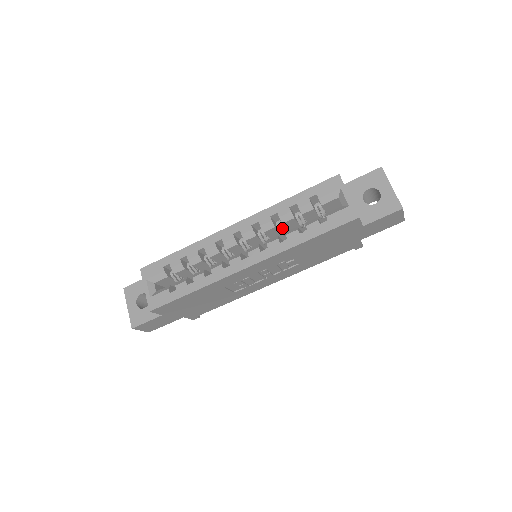
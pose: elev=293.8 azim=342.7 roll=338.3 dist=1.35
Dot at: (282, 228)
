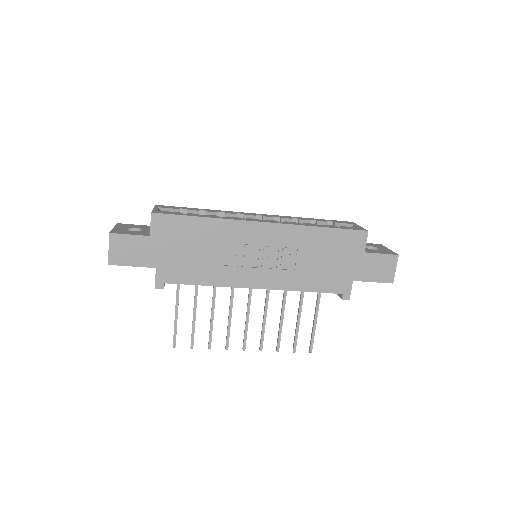
Dot at: occluded
